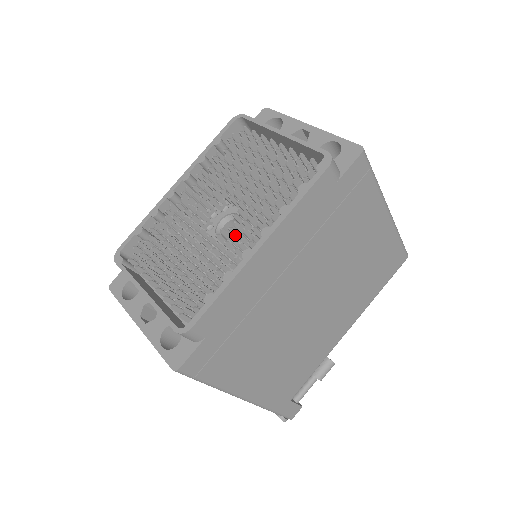
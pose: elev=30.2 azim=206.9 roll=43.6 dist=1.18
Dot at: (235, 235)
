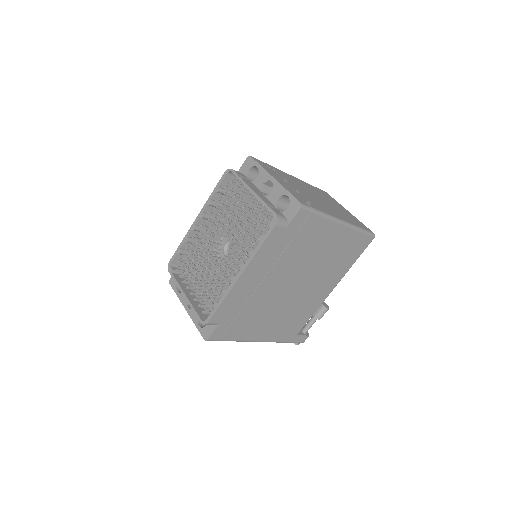
Dot at: (230, 261)
